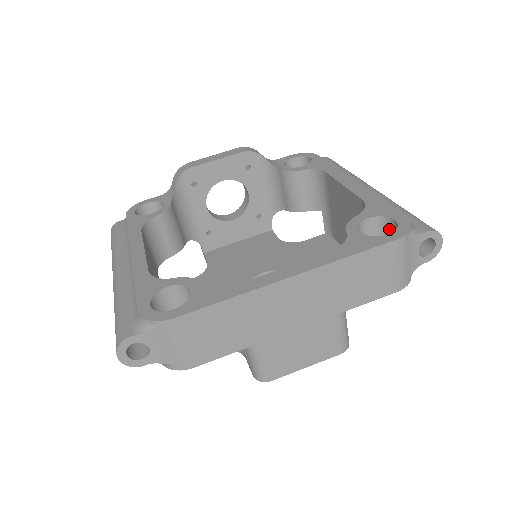
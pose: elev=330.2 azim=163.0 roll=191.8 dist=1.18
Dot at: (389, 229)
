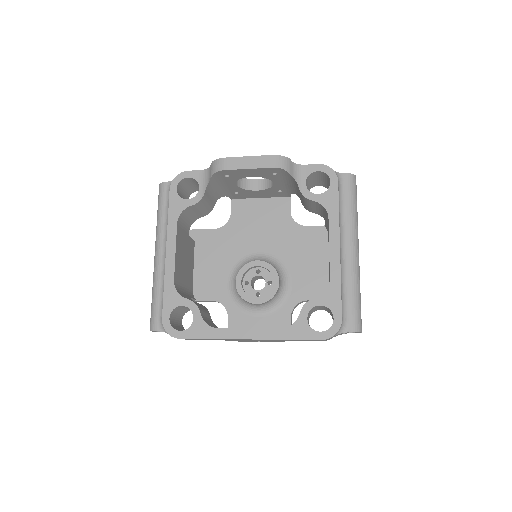
Dot at: (332, 314)
